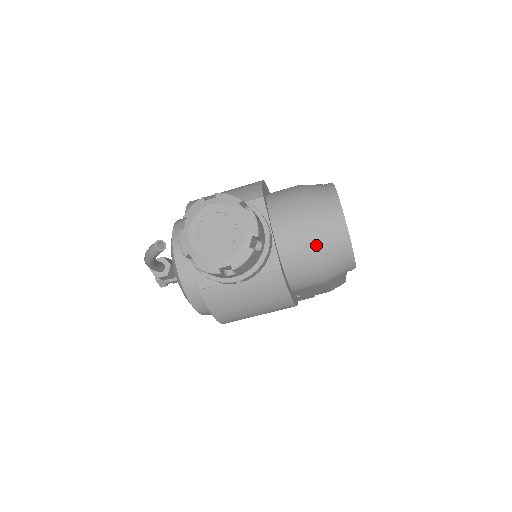
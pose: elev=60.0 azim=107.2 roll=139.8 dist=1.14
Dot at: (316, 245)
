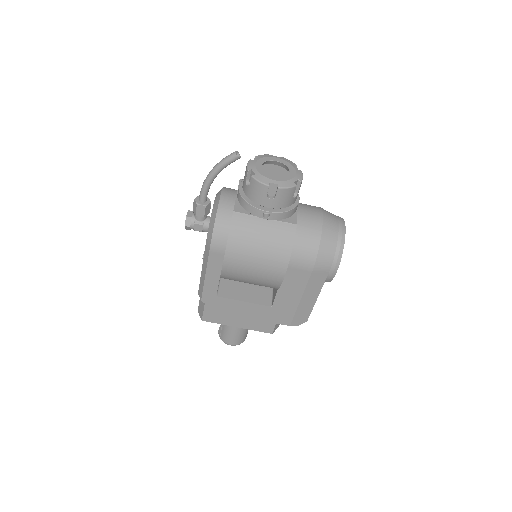
Dot at: (323, 229)
